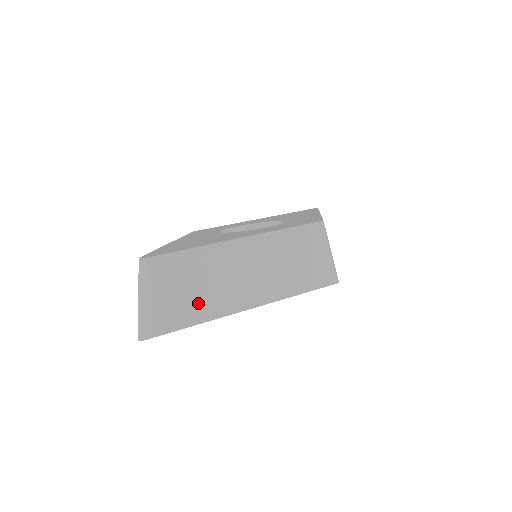
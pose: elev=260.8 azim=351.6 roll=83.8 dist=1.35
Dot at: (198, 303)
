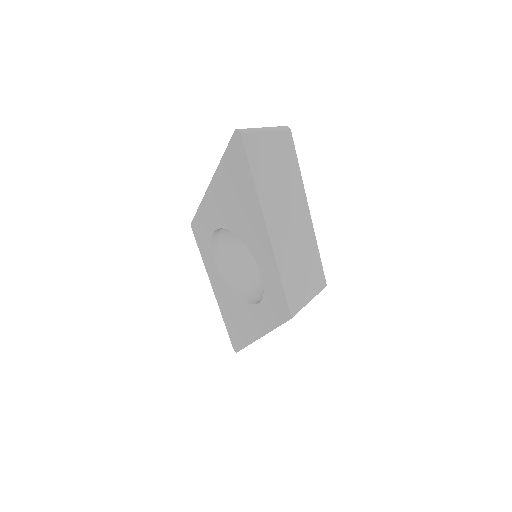
Dot at: (268, 180)
